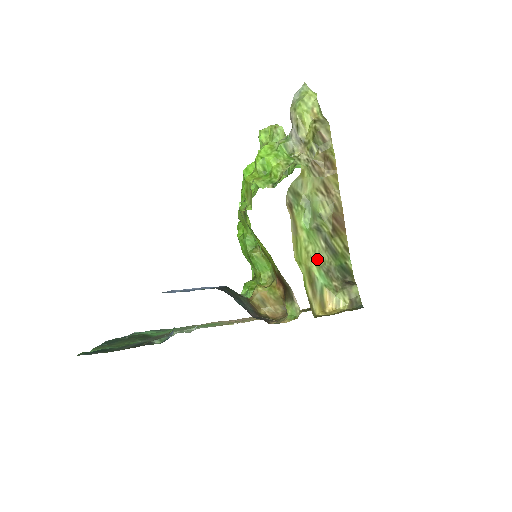
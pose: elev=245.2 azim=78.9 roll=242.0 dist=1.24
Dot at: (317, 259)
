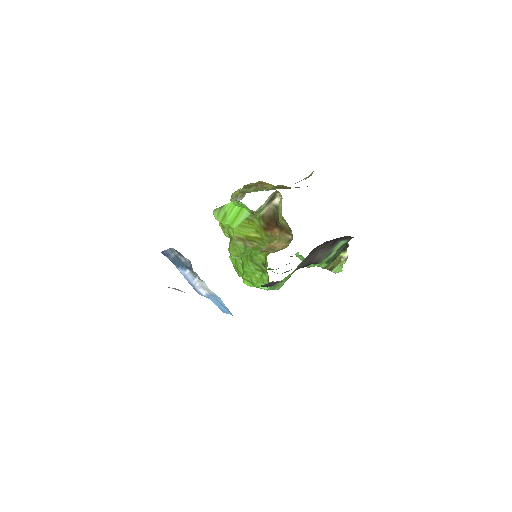
Dot at: occluded
